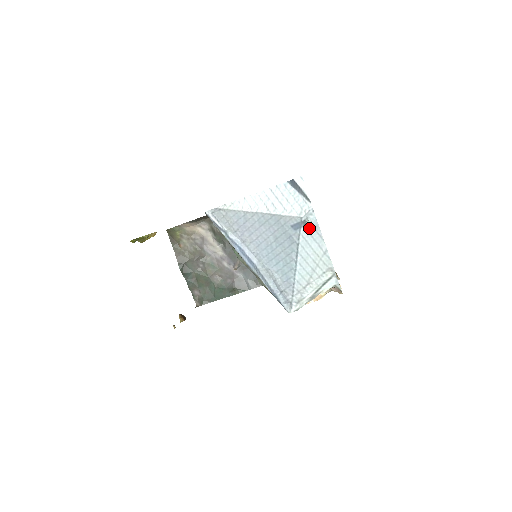
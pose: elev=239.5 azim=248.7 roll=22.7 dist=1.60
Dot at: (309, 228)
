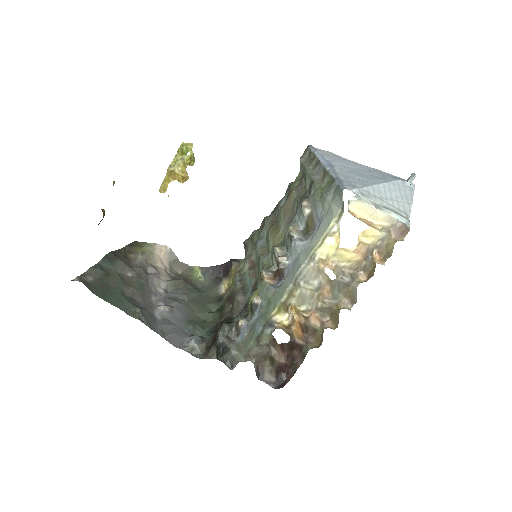
Dot at: (406, 186)
